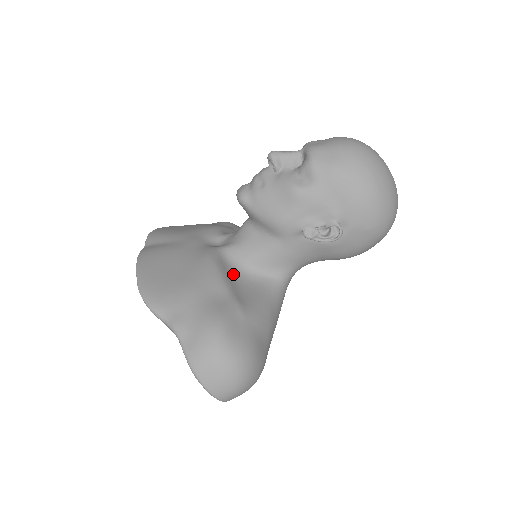
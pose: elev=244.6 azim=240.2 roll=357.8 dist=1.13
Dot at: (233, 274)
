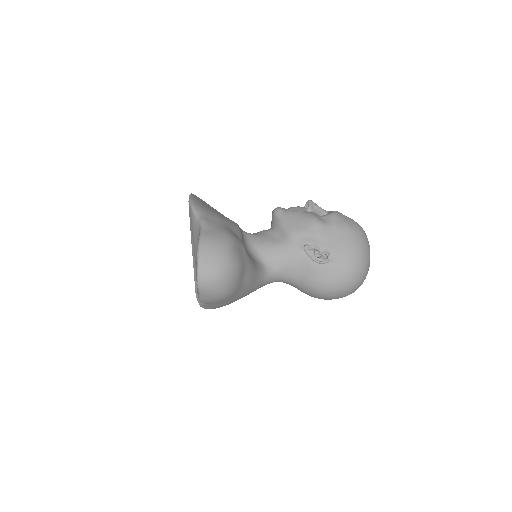
Dot at: (244, 242)
